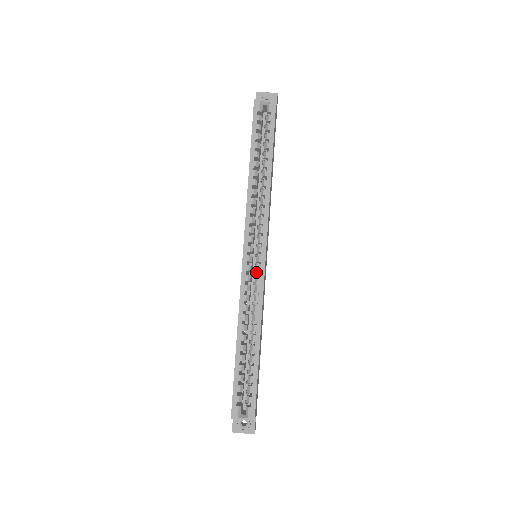
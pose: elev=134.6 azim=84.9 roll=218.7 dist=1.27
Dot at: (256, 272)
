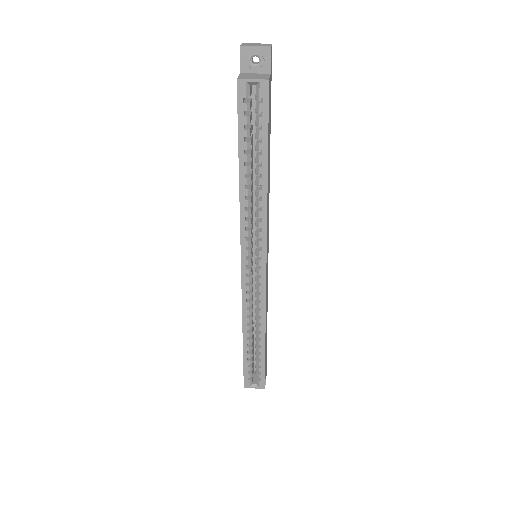
Dot at: (257, 280)
